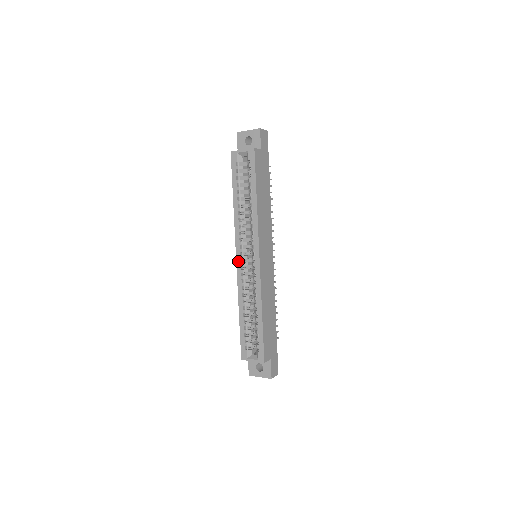
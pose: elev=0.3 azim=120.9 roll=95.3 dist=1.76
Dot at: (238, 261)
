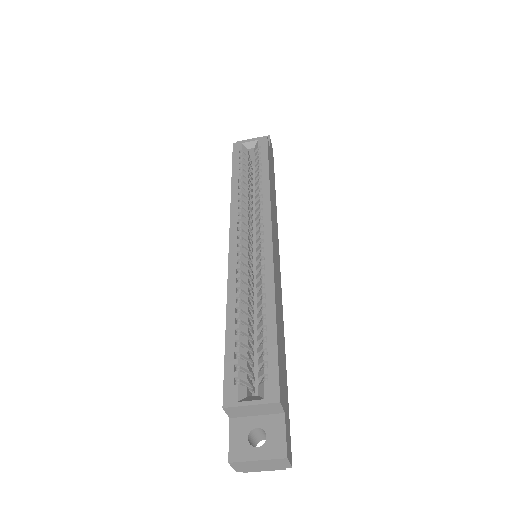
Dot at: (232, 246)
